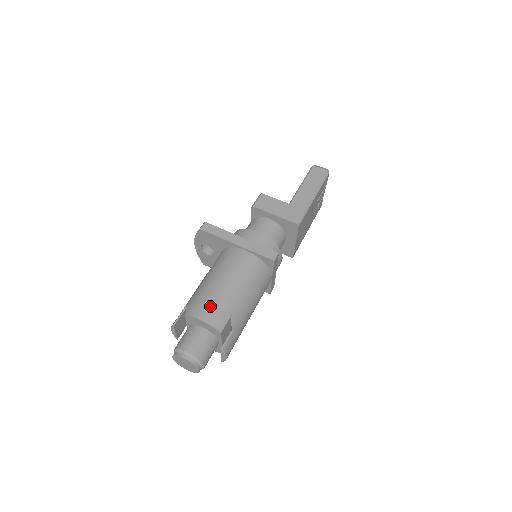
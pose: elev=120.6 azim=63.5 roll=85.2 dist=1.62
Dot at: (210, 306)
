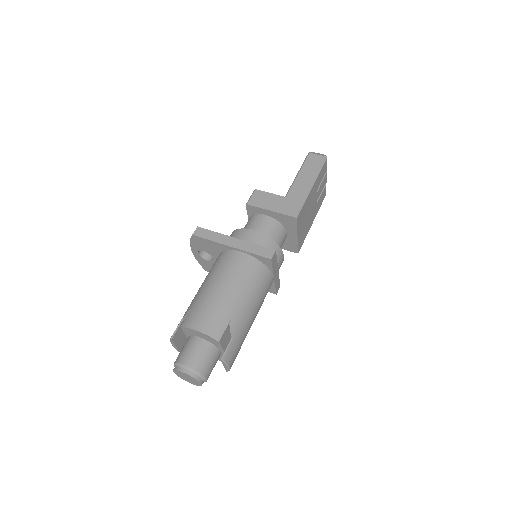
Dot at: (206, 315)
